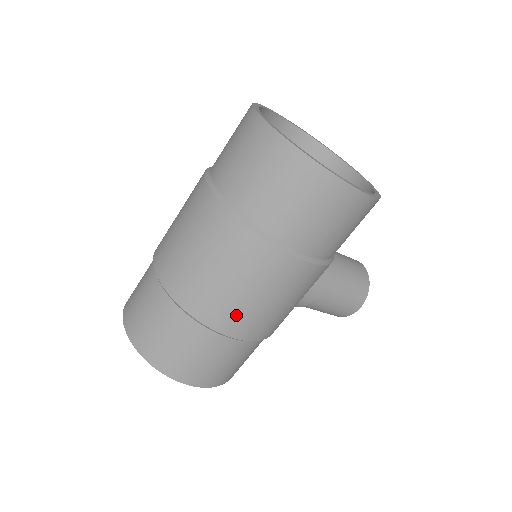
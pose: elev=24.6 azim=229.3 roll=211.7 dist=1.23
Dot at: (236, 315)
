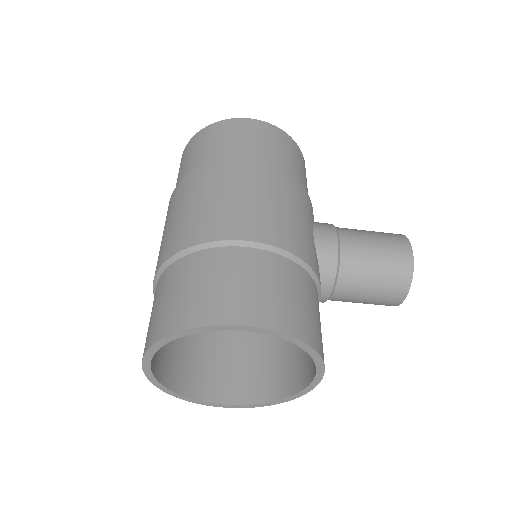
Dot at: (223, 218)
